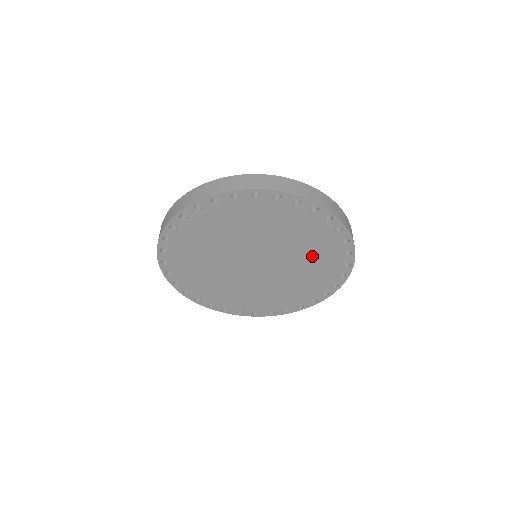
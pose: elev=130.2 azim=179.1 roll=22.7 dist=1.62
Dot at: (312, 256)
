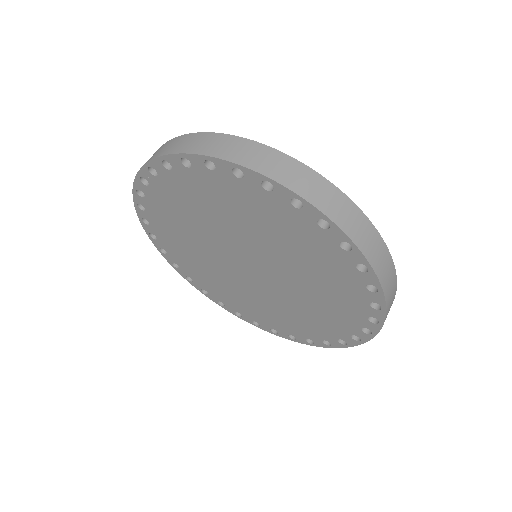
Dot at: (321, 304)
